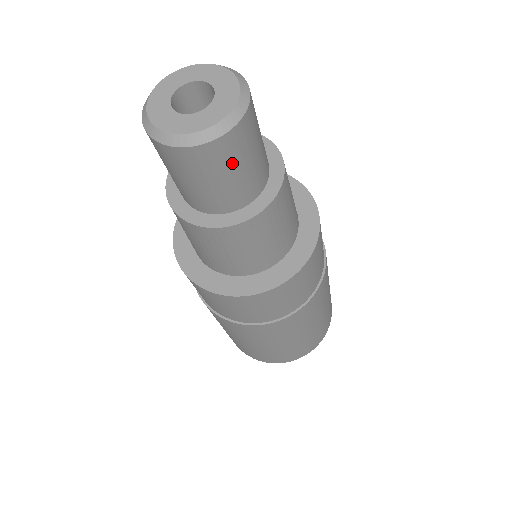
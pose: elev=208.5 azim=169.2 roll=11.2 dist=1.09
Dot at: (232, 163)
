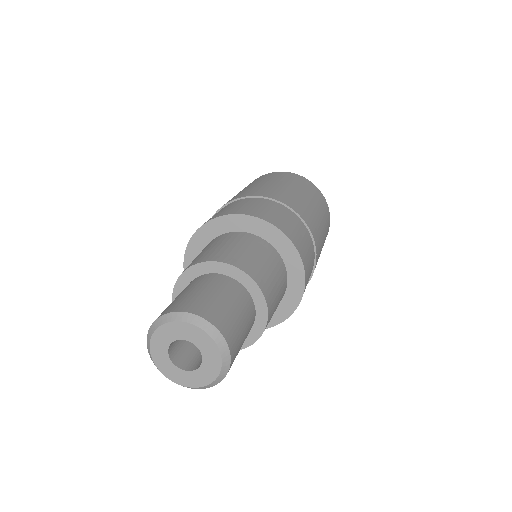
Dot at: occluded
